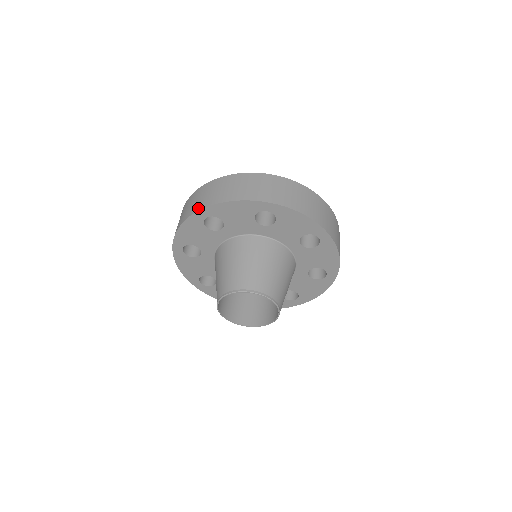
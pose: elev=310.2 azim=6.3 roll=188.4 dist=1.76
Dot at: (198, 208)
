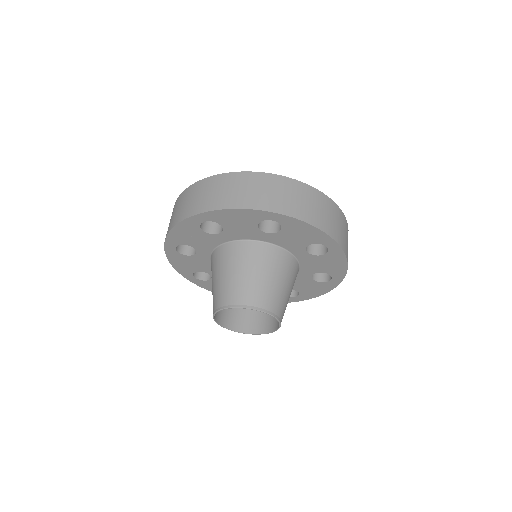
Dot at: (273, 208)
